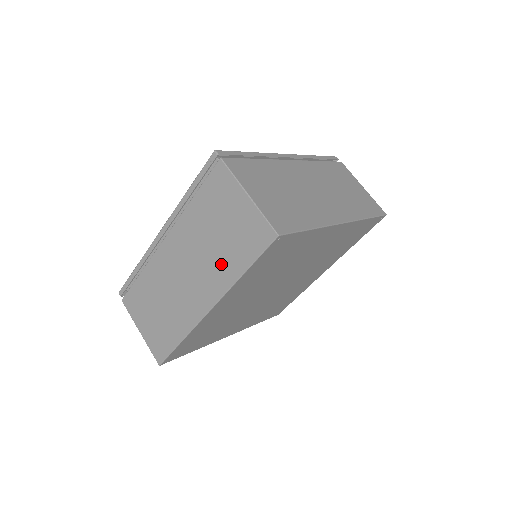
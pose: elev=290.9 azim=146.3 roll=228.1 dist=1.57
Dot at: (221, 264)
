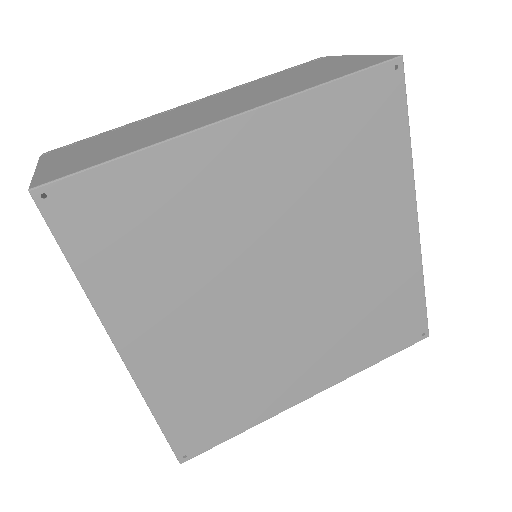
Dot at: occluded
